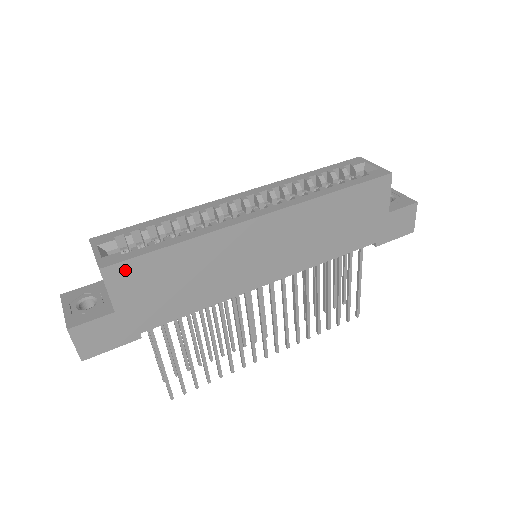
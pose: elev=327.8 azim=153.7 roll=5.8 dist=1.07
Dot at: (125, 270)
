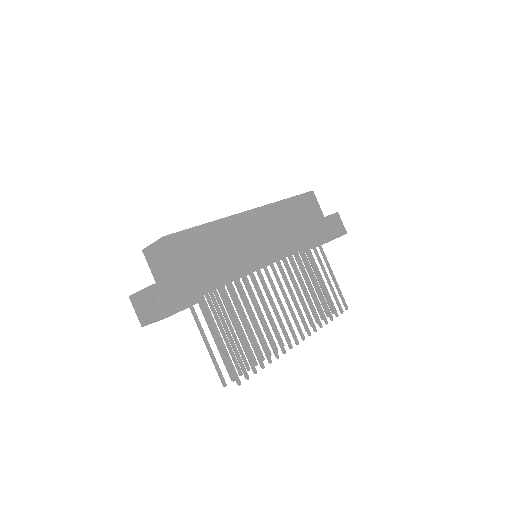
Dot at: (179, 240)
